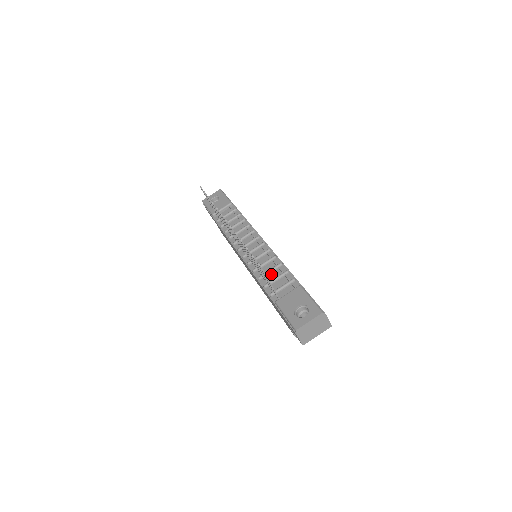
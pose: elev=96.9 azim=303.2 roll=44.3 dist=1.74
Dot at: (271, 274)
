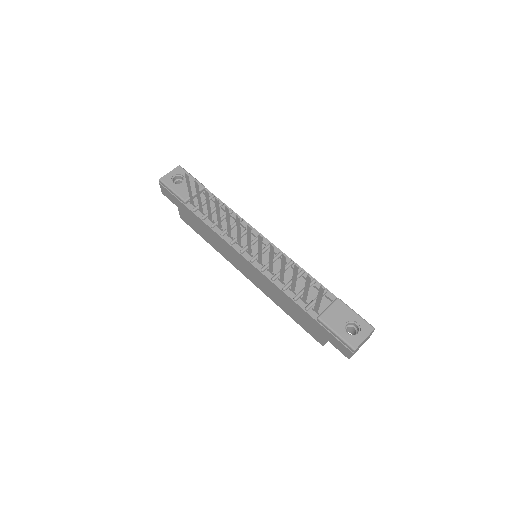
Dot at: occluded
